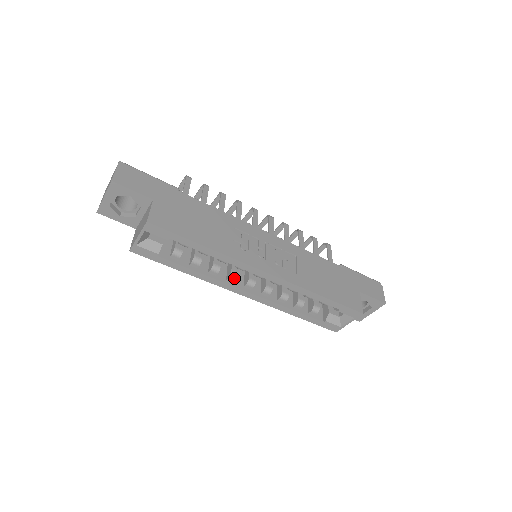
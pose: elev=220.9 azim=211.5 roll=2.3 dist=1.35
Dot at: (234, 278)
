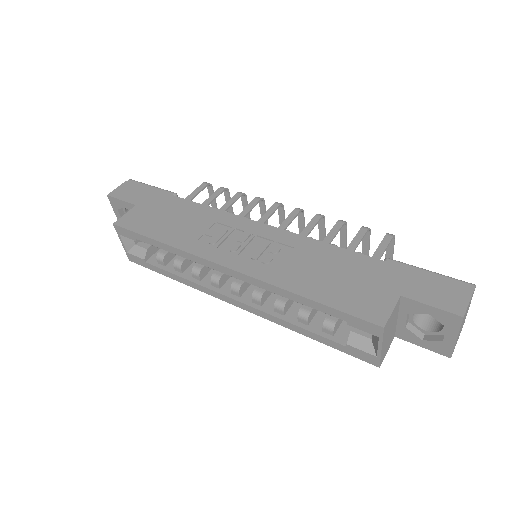
Dot at: (216, 282)
